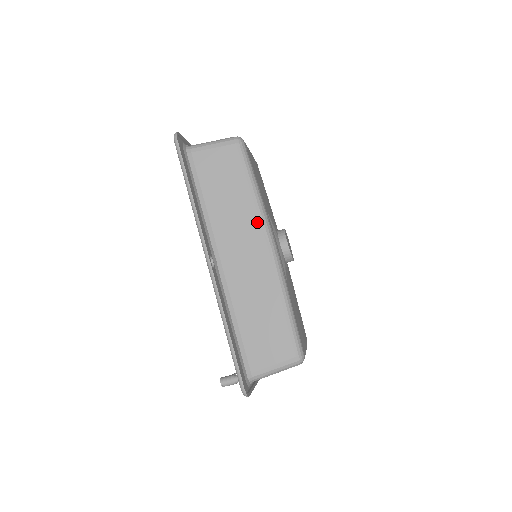
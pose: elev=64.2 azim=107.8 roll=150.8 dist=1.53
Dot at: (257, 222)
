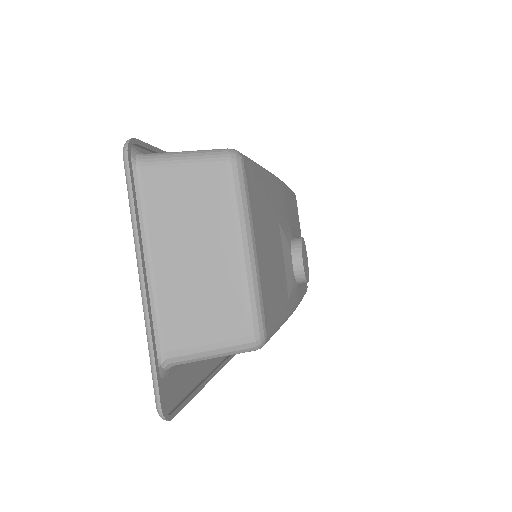
Dot at: occluded
